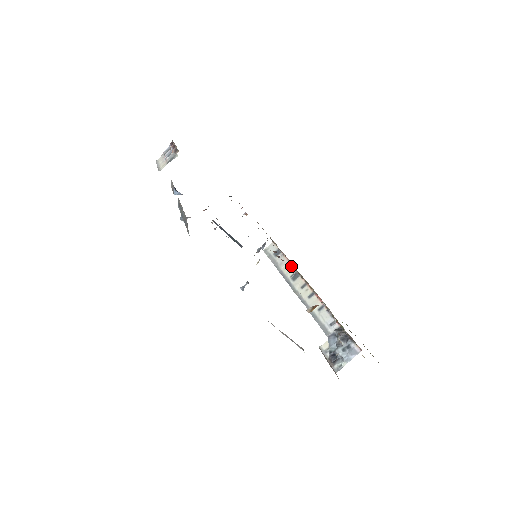
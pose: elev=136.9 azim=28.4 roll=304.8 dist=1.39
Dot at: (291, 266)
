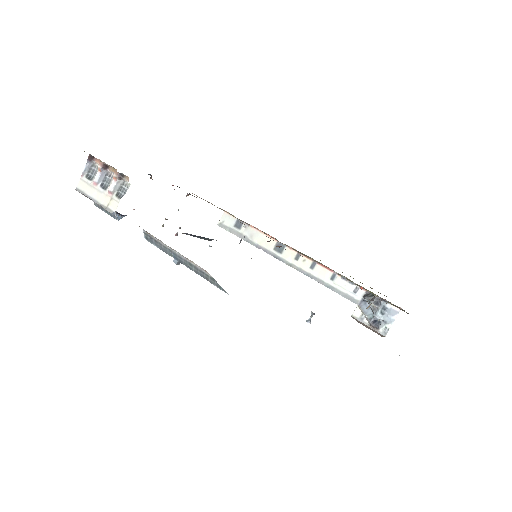
Dot at: (267, 237)
